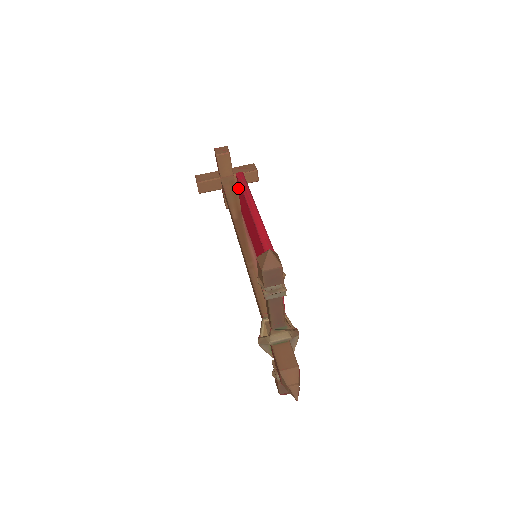
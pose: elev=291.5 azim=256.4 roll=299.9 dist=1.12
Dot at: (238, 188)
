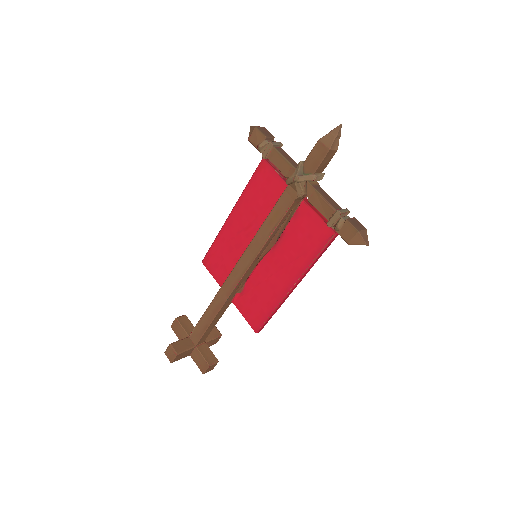
Dot at: (209, 268)
